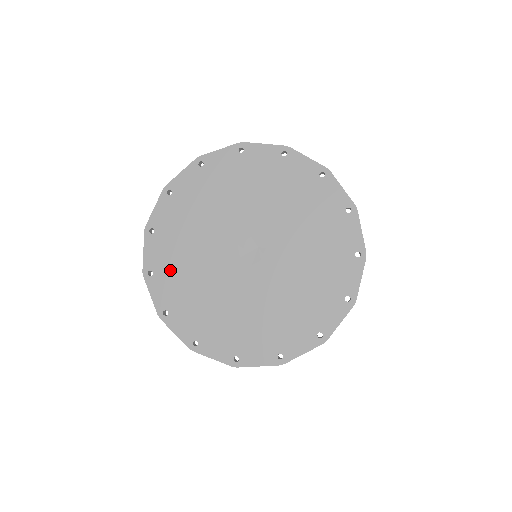
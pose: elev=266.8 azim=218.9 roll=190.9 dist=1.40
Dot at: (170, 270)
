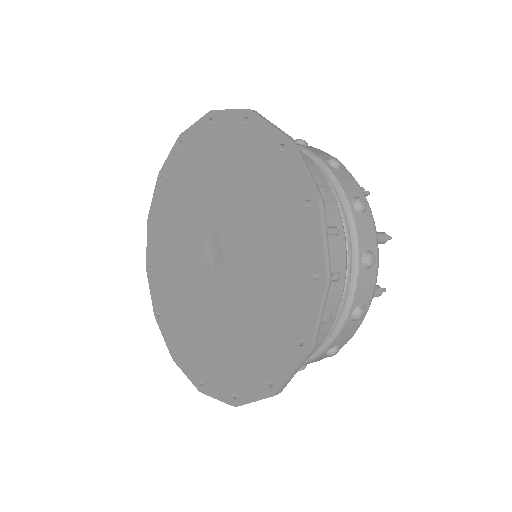
Dot at: (204, 359)
